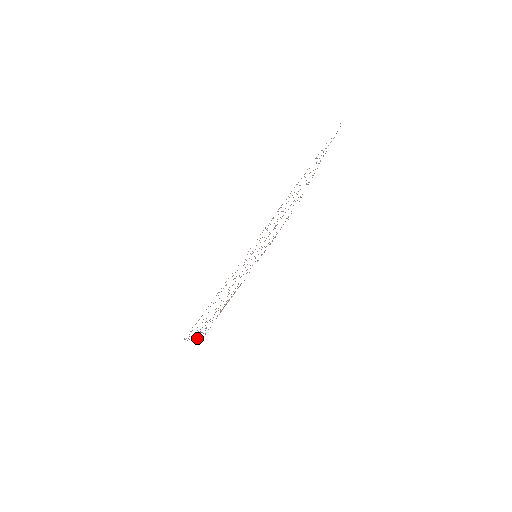
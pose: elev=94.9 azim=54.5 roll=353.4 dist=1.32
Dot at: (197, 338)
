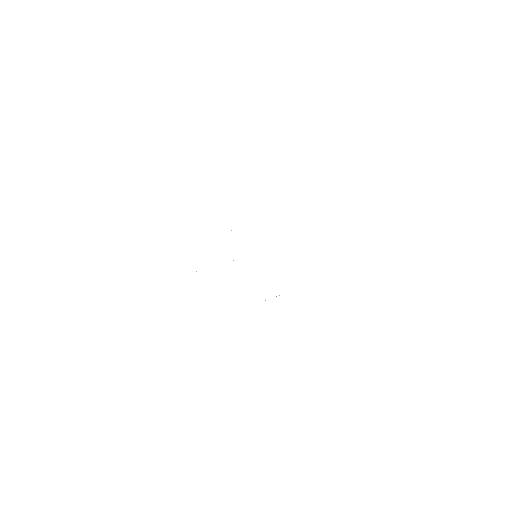
Dot at: occluded
